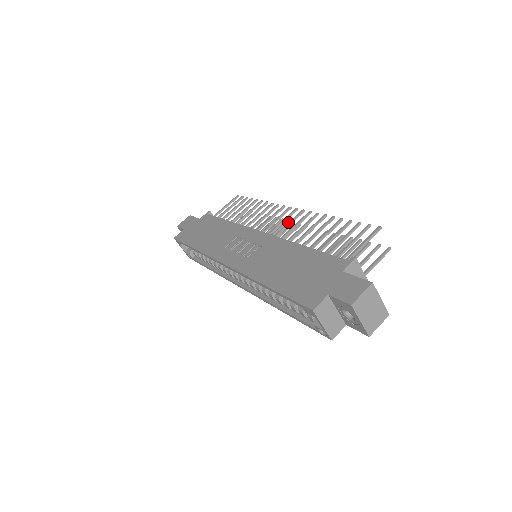
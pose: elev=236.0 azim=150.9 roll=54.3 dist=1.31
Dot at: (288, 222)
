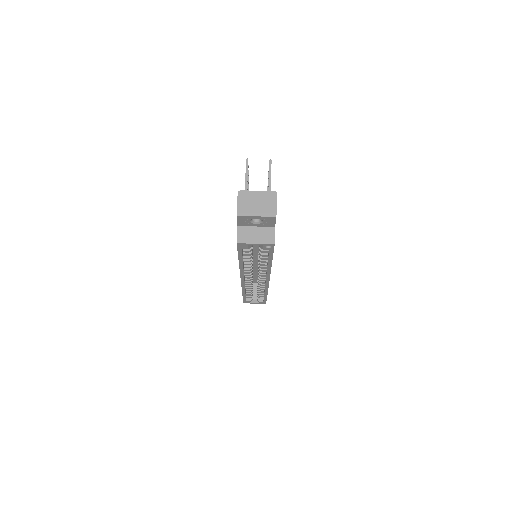
Dot at: occluded
